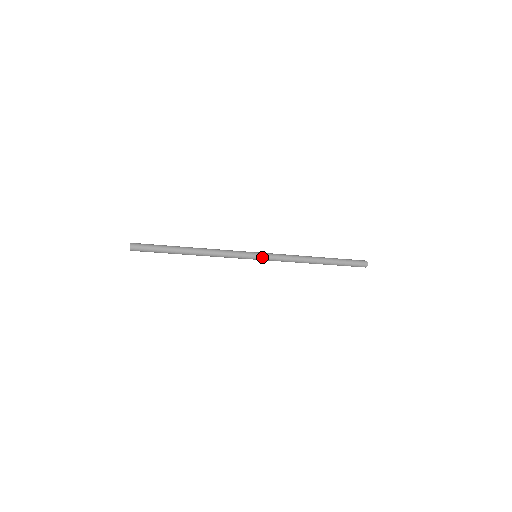
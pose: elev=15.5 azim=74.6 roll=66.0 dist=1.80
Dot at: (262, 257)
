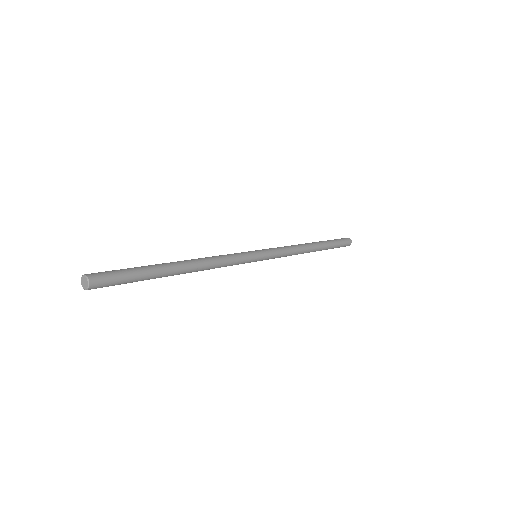
Dot at: occluded
